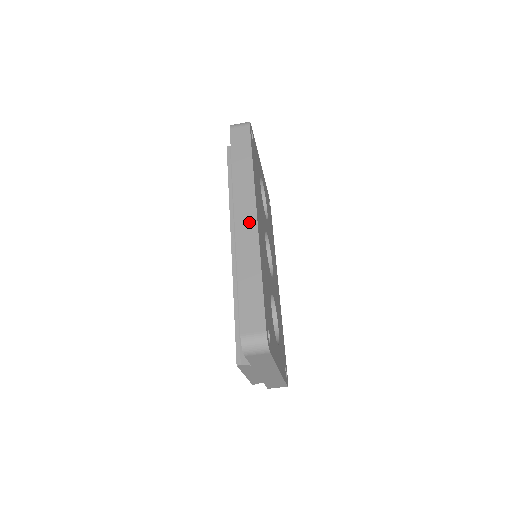
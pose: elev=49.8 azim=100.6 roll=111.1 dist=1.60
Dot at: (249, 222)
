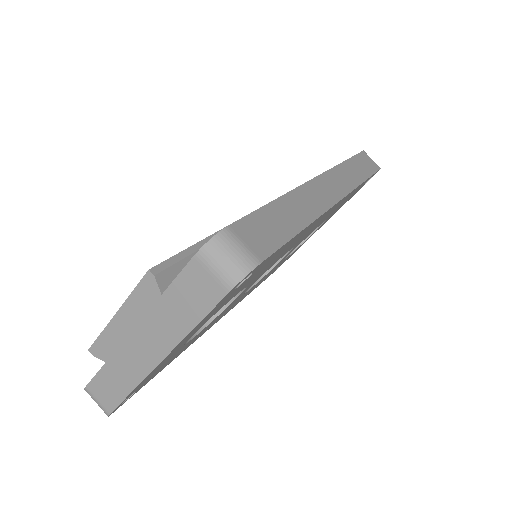
Dot at: (329, 193)
